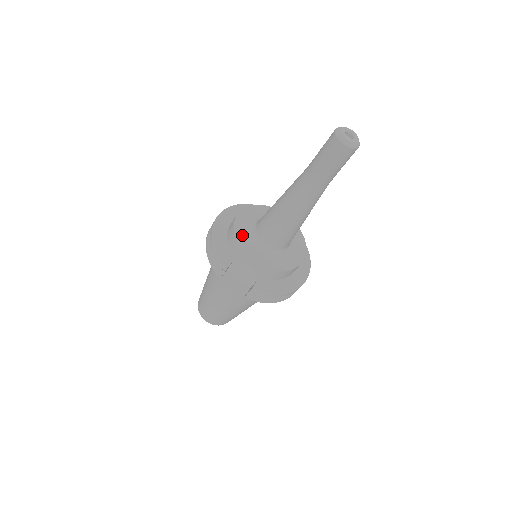
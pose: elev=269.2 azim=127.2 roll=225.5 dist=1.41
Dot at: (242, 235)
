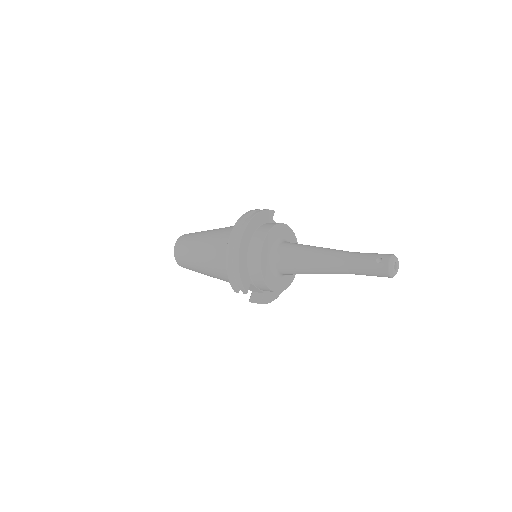
Dot at: (265, 268)
